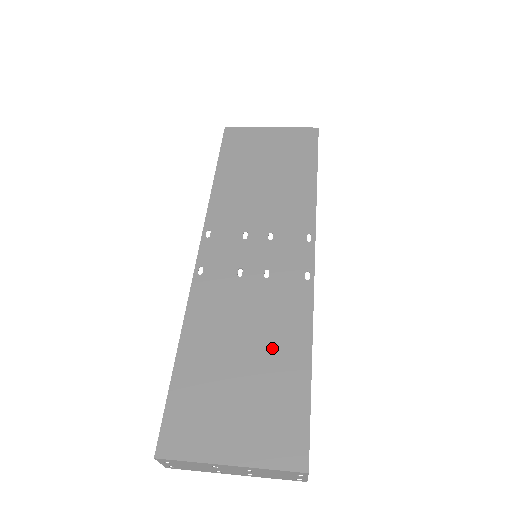
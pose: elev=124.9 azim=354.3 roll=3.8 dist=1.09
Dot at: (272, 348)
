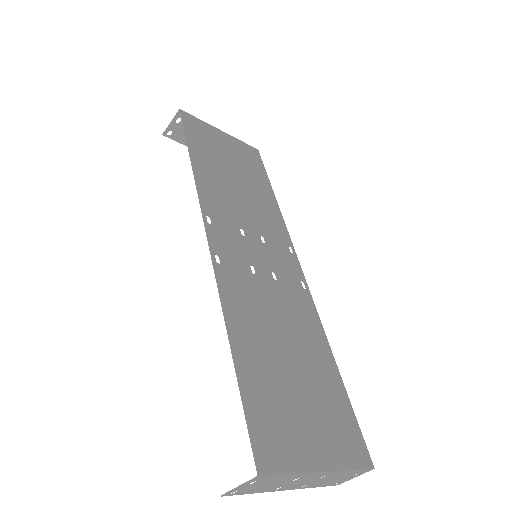
Dot at: (307, 350)
